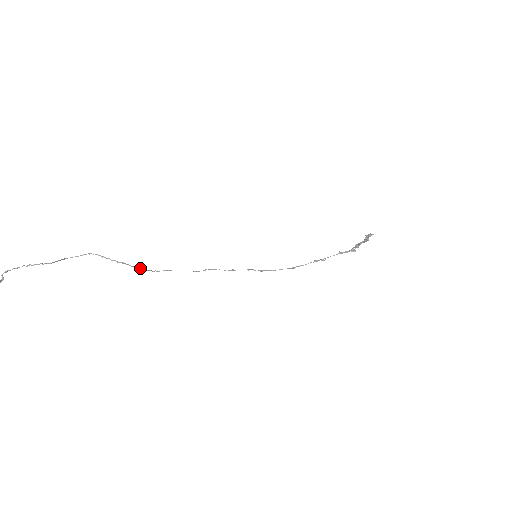
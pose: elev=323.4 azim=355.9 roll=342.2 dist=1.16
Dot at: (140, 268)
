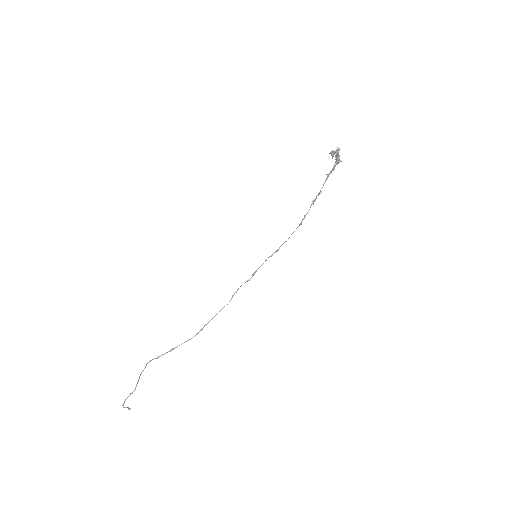
Dot at: (188, 340)
